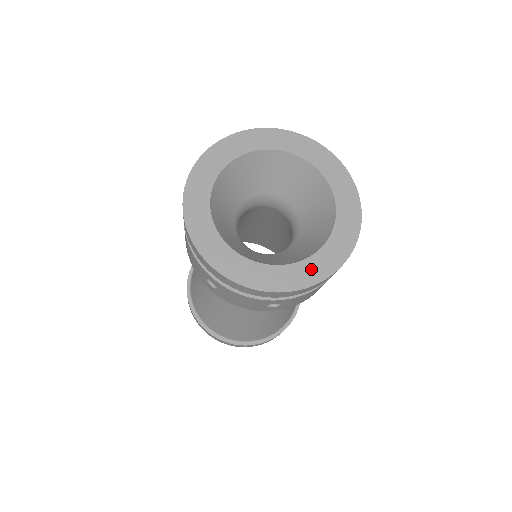
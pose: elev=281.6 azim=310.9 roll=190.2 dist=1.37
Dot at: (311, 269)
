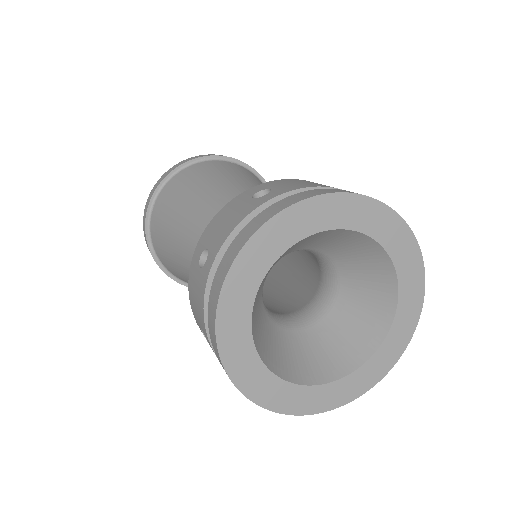
Dot at: (326, 396)
